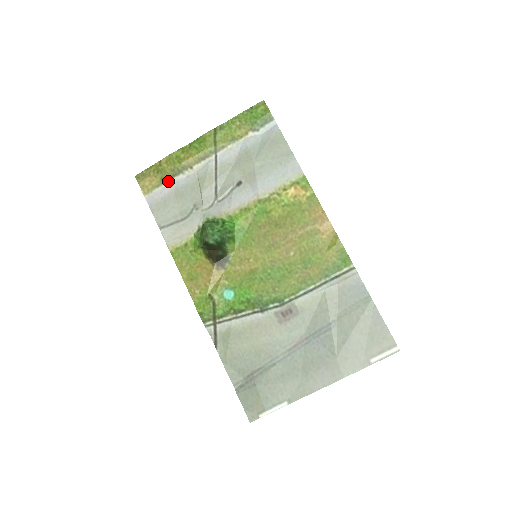
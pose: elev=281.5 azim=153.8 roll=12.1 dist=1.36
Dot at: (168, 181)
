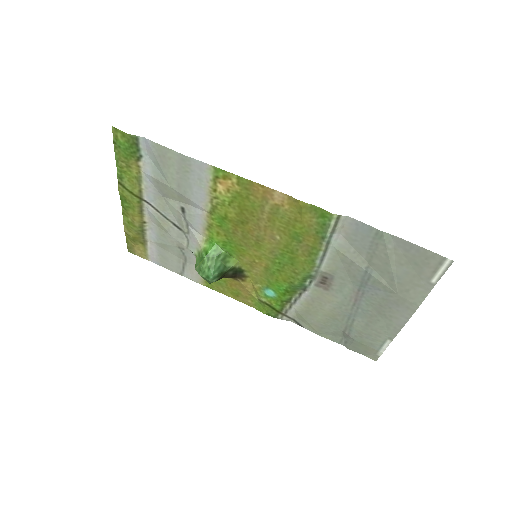
Dot at: (146, 241)
